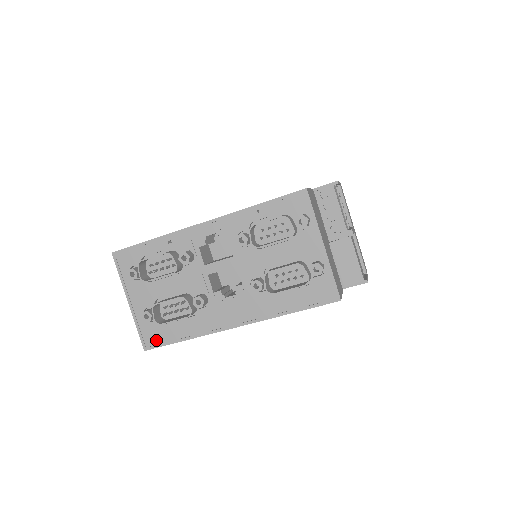
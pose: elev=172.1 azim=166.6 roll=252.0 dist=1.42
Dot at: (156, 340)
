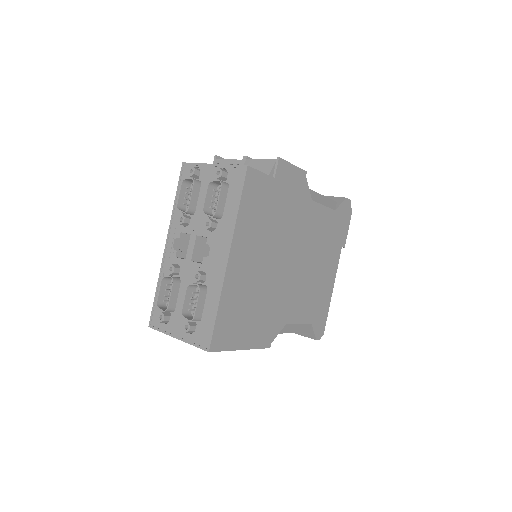
Dot at: (207, 335)
